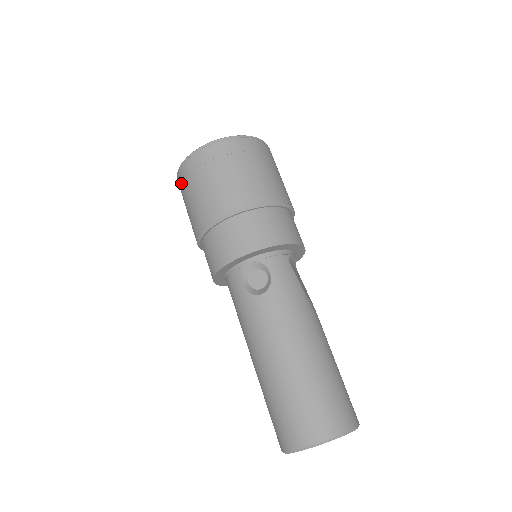
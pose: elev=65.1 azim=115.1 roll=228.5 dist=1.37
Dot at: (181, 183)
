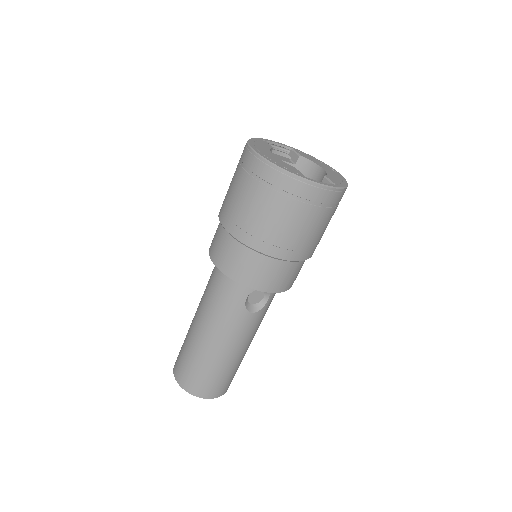
Dot at: (270, 183)
